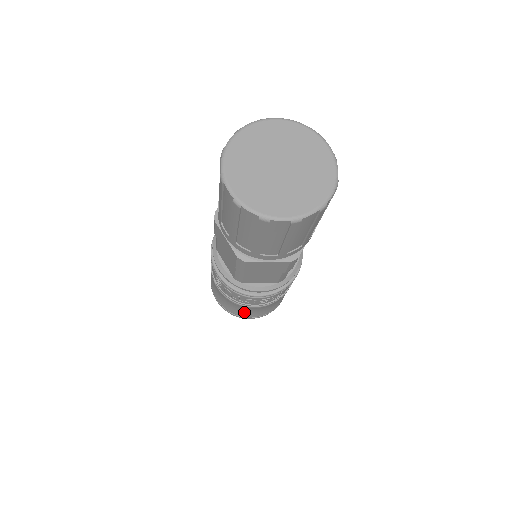
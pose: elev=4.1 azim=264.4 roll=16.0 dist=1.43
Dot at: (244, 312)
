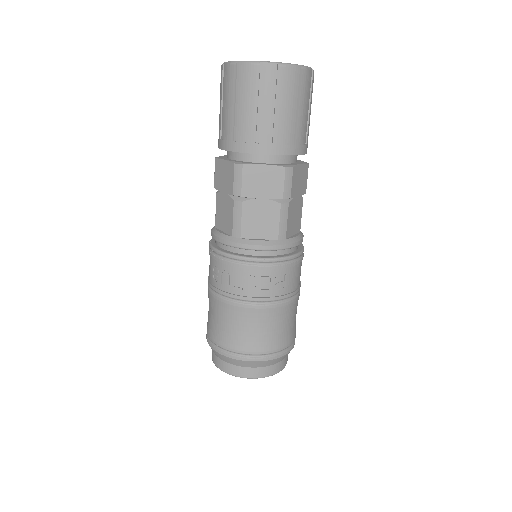
Dot at: (244, 336)
